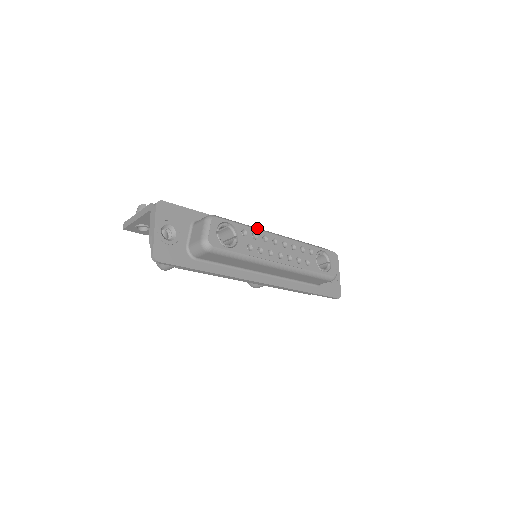
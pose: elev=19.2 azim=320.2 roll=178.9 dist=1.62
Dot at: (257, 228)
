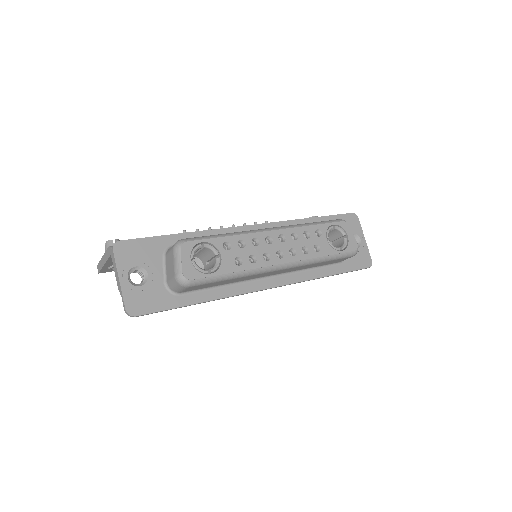
Dot at: (242, 232)
